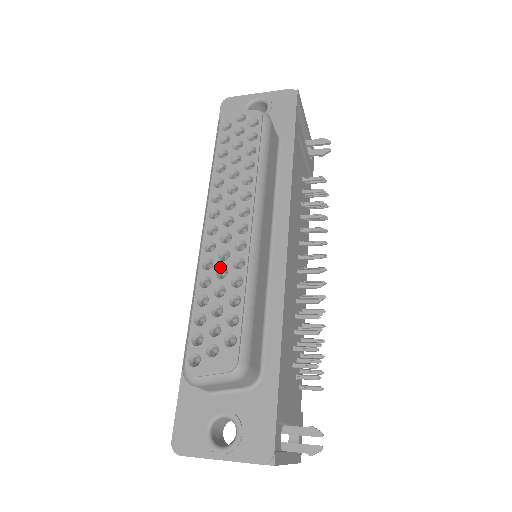
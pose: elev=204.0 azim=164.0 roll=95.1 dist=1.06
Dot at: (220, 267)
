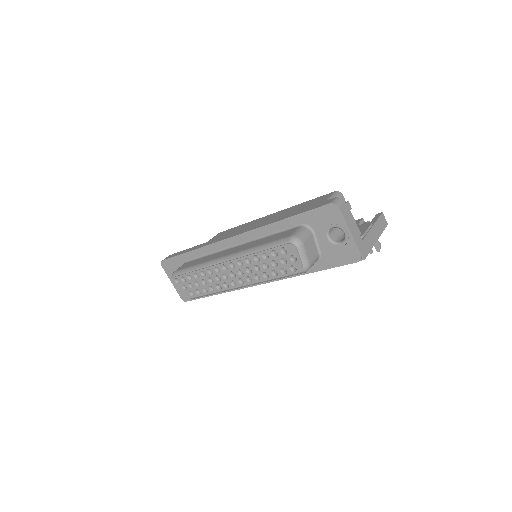
Dot at: occluded
